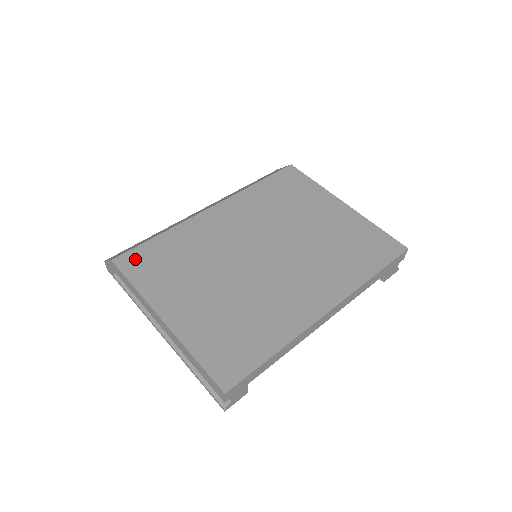
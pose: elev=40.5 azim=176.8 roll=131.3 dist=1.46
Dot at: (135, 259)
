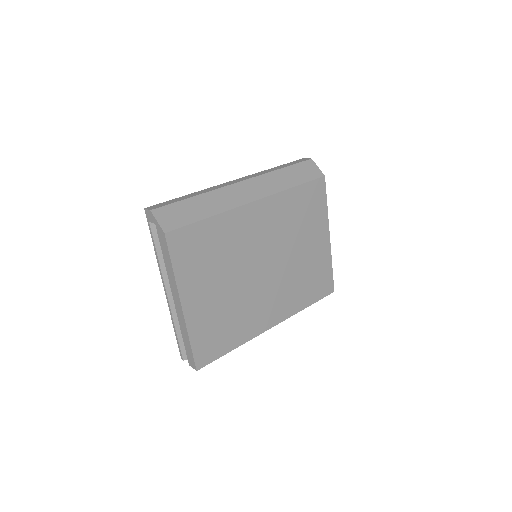
Dot at: (182, 240)
